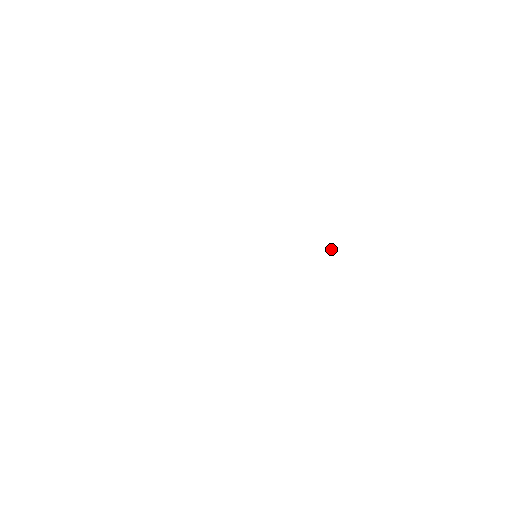
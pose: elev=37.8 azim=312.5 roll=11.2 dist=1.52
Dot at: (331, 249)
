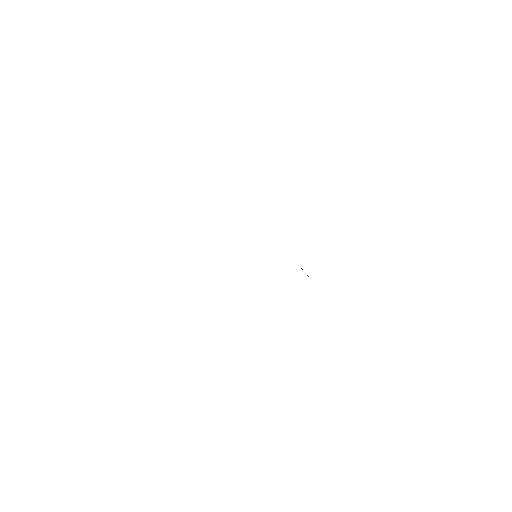
Dot at: occluded
